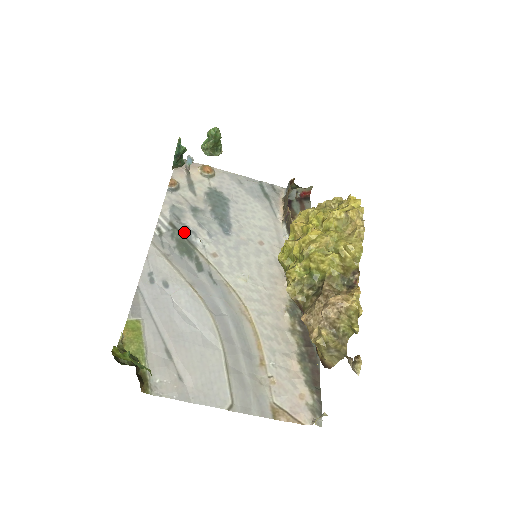
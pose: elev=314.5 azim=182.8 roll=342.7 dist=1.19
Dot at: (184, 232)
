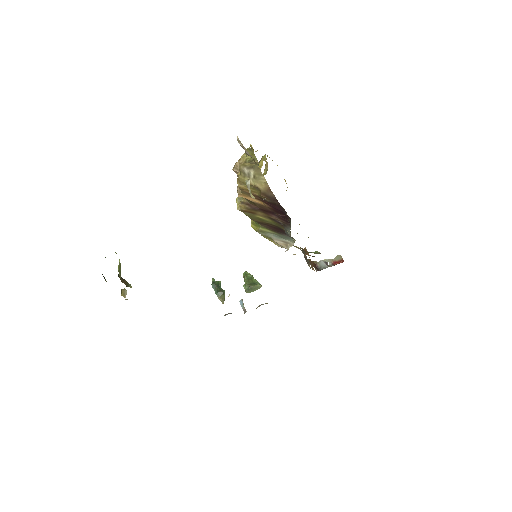
Dot at: occluded
